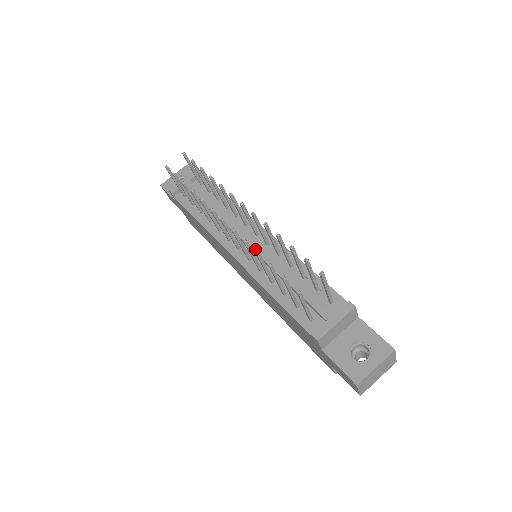
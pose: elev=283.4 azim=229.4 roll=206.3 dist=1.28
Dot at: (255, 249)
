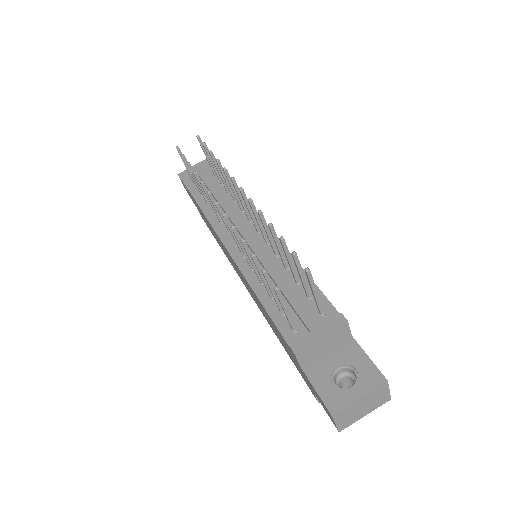
Dot at: (251, 244)
